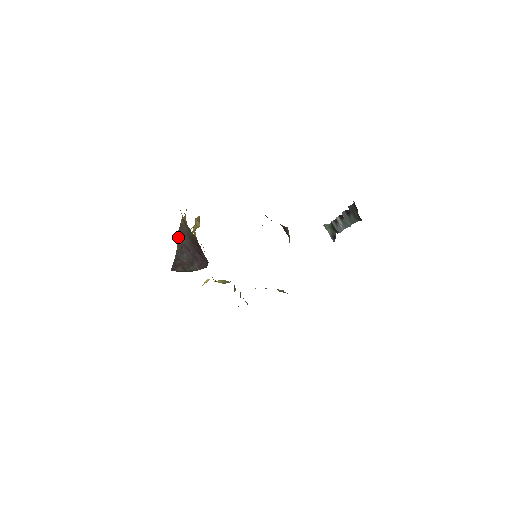
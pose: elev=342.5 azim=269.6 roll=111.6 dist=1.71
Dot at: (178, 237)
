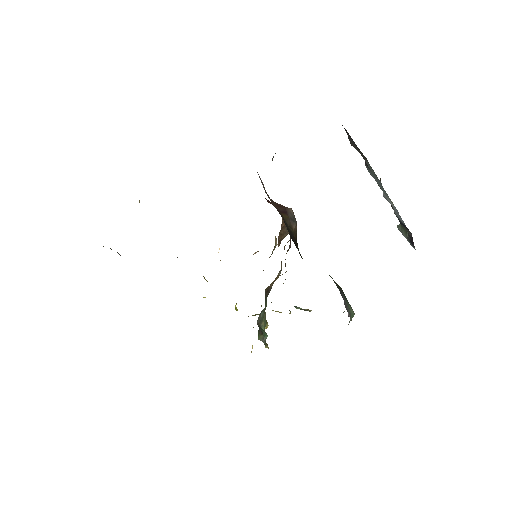
Dot at: occluded
